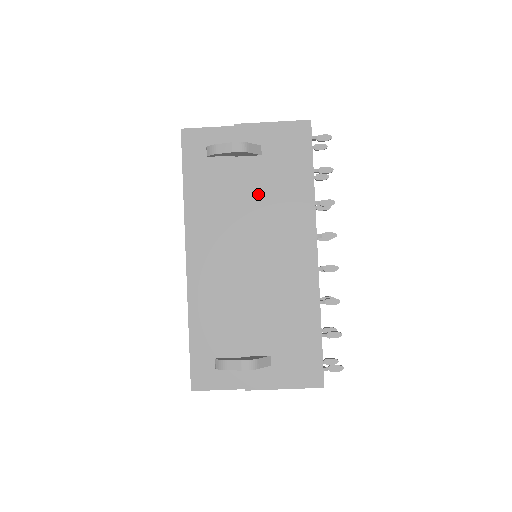
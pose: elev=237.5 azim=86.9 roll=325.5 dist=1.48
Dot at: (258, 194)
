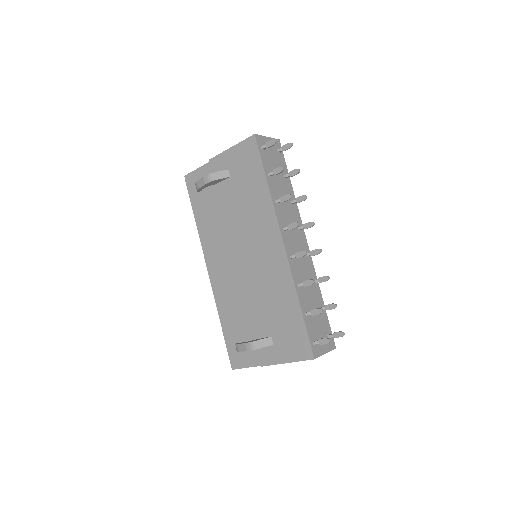
Dot at: (235, 208)
